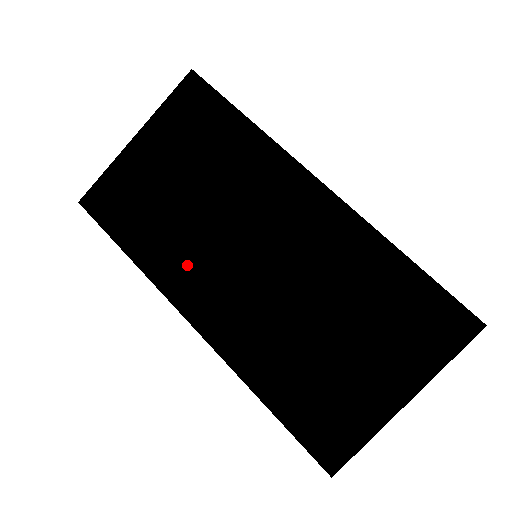
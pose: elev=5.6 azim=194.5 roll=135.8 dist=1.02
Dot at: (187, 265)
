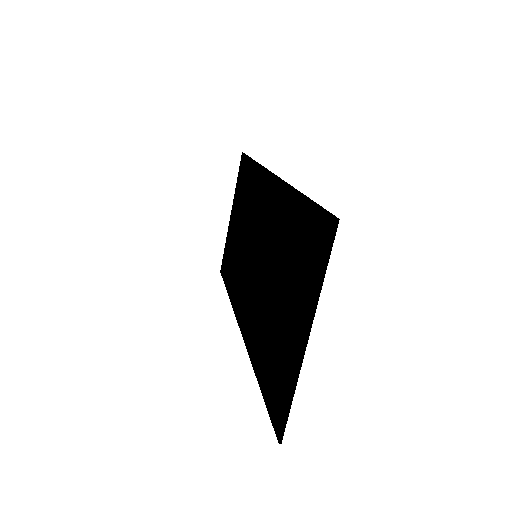
Dot at: (239, 285)
